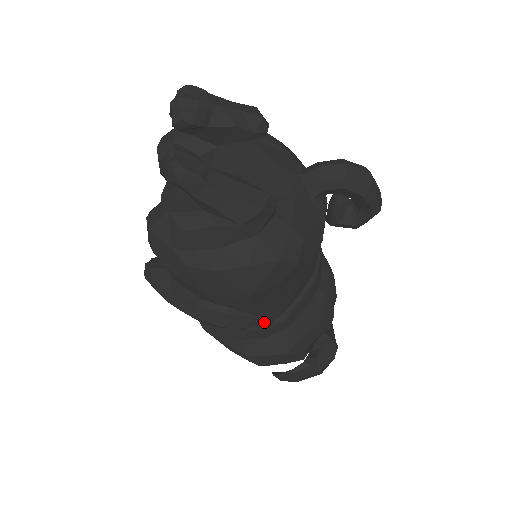
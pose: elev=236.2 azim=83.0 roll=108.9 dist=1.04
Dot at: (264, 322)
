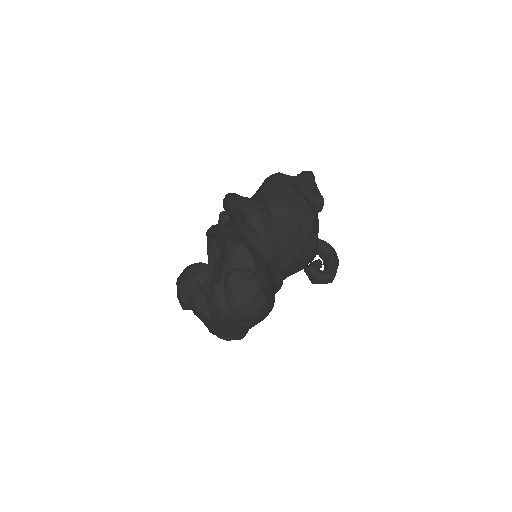
Dot at: (268, 238)
